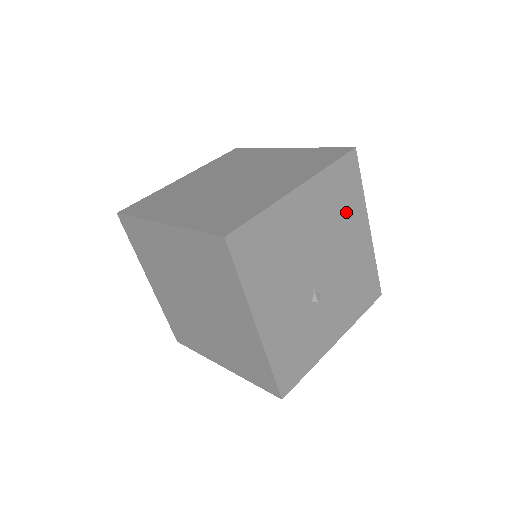
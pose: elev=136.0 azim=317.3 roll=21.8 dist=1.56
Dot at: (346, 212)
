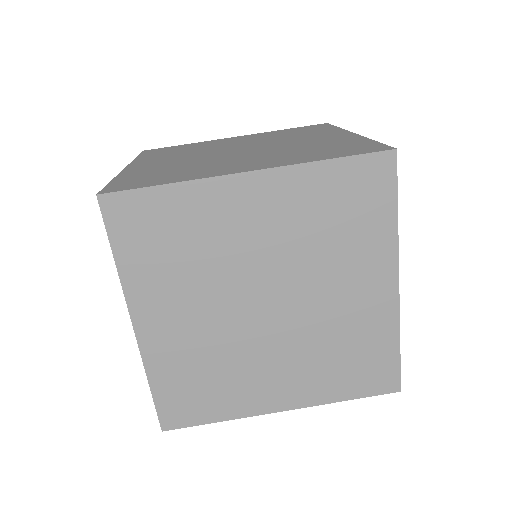
Dot at: occluded
